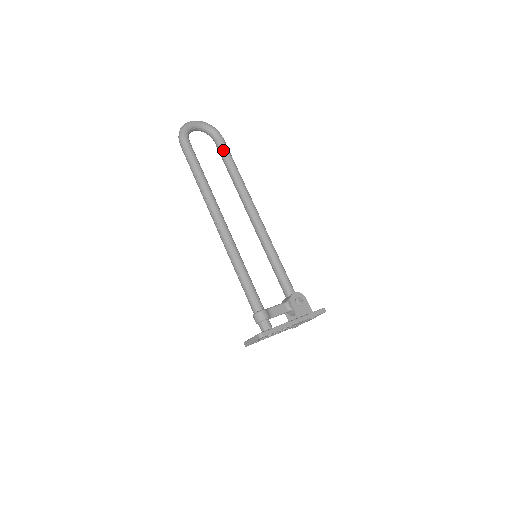
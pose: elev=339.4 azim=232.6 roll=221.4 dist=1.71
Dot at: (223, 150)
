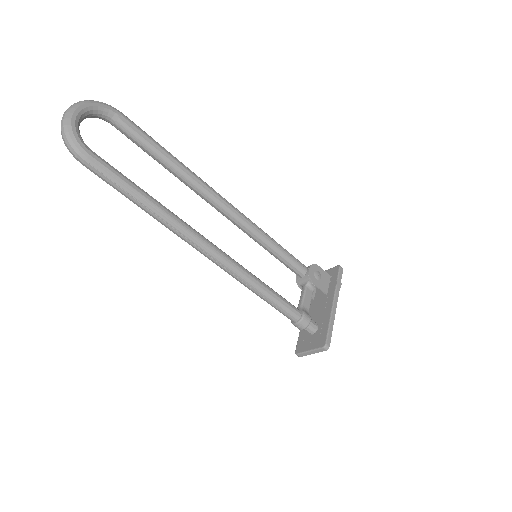
Dot at: (136, 134)
